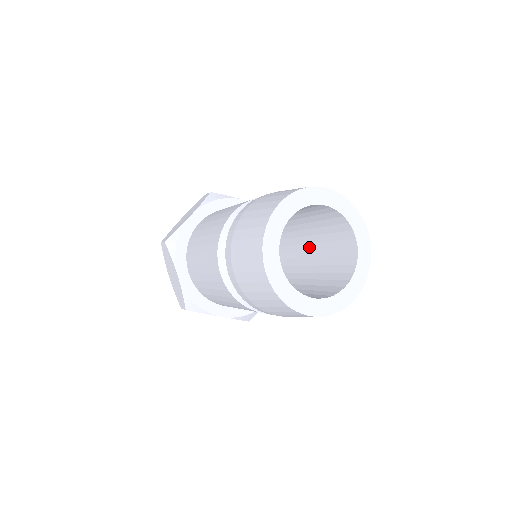
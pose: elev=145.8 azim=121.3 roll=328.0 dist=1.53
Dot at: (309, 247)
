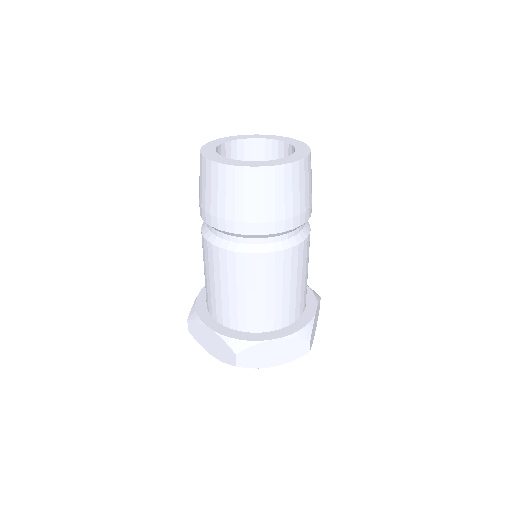
Dot at: occluded
